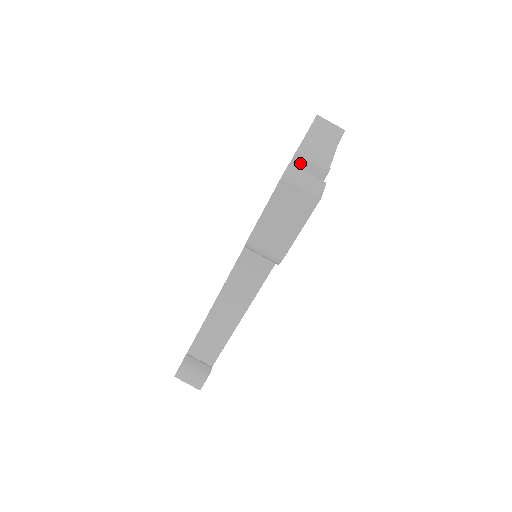
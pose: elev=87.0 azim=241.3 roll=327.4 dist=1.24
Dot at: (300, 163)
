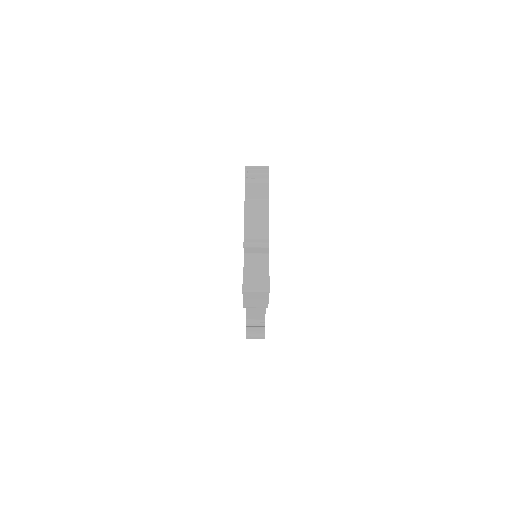
Dot at: (249, 249)
